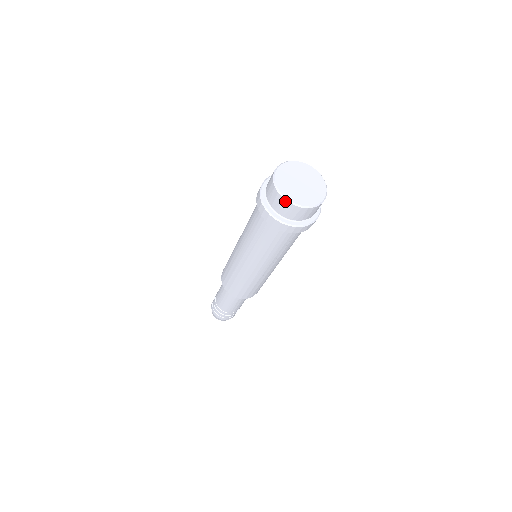
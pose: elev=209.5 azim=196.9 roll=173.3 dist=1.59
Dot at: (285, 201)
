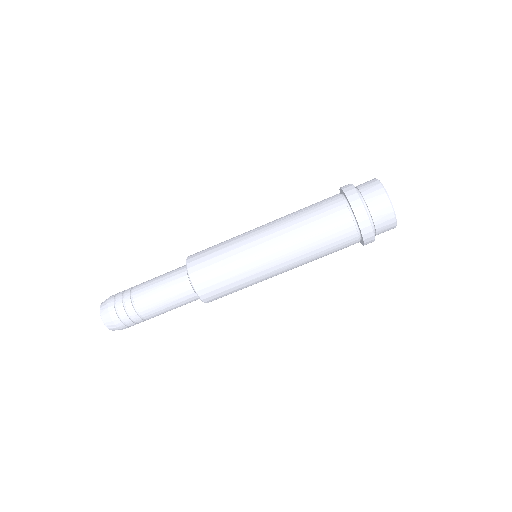
Dot at: (378, 182)
